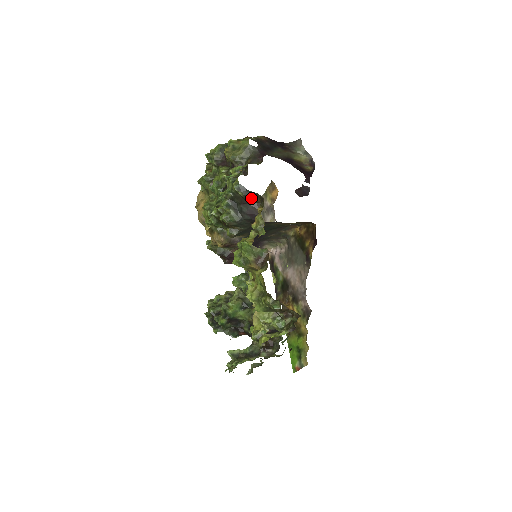
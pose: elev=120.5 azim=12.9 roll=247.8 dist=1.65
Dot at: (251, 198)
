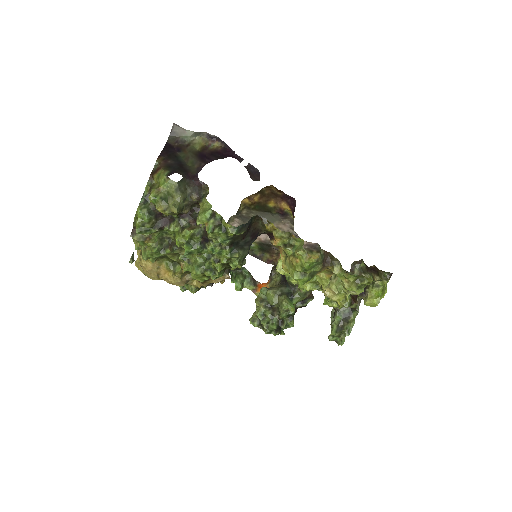
Dot at: (249, 226)
